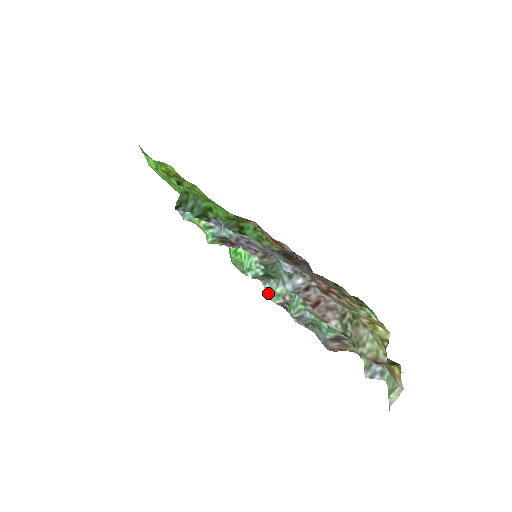
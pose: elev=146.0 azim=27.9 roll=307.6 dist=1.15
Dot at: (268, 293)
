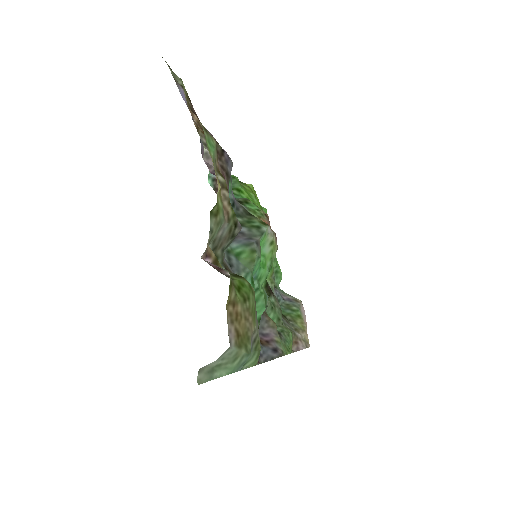
Dot at: occluded
